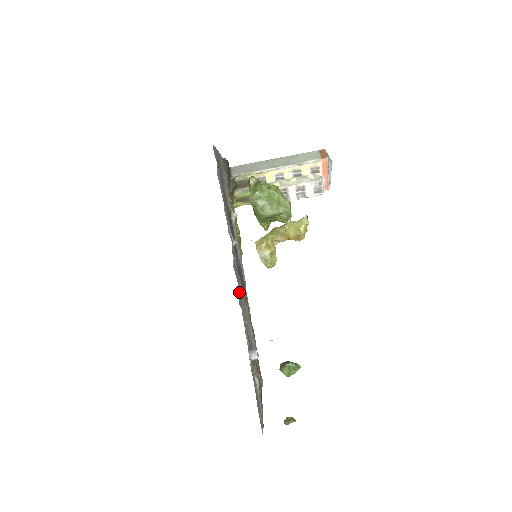
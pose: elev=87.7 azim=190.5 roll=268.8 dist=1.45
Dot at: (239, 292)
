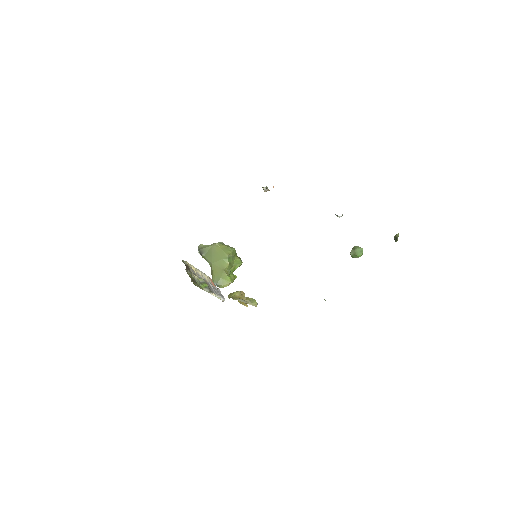
Dot at: occluded
